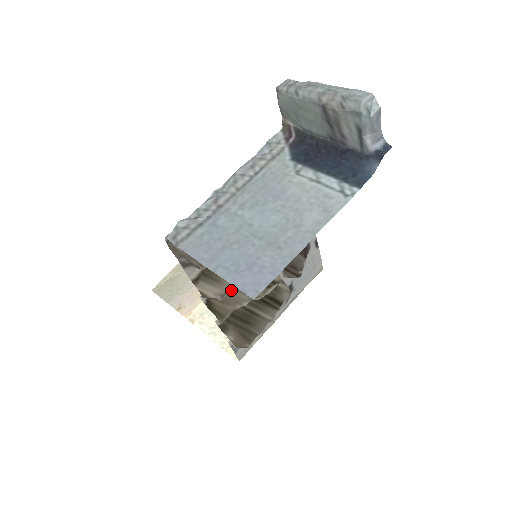
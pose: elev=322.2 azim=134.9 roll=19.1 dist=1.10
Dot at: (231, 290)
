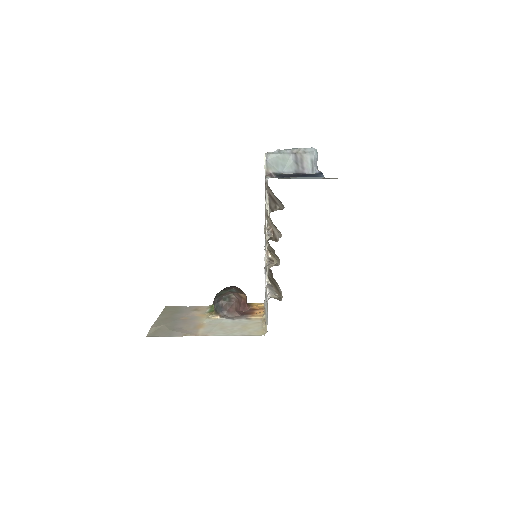
Dot at: occluded
